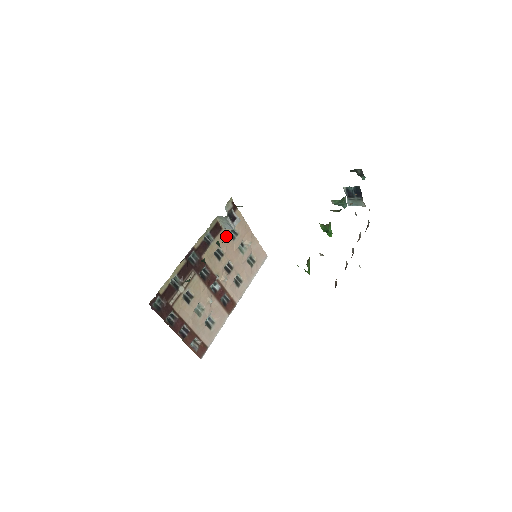
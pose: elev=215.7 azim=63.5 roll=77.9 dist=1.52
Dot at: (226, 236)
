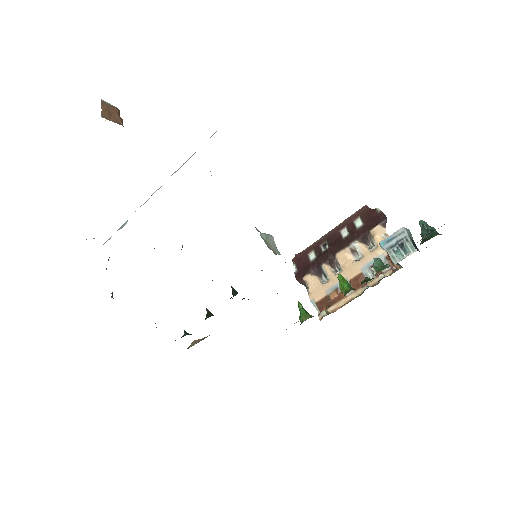
Dot at: occluded
